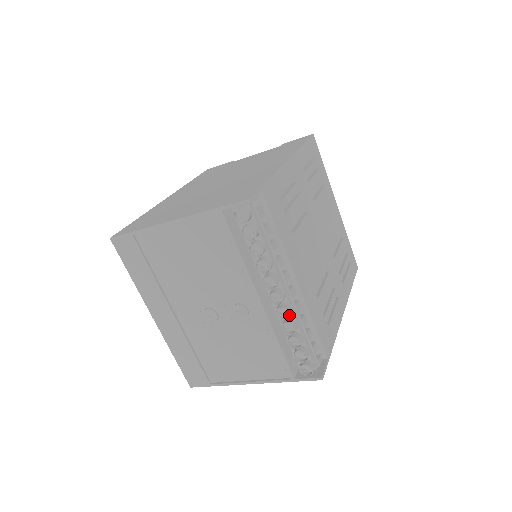
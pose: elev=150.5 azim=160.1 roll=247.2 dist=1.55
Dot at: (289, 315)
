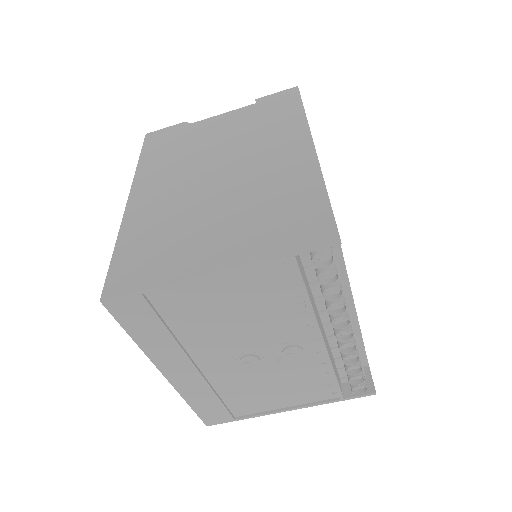
Dot at: (356, 348)
